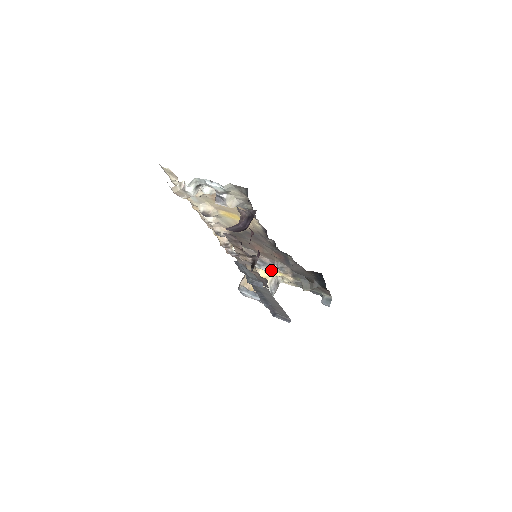
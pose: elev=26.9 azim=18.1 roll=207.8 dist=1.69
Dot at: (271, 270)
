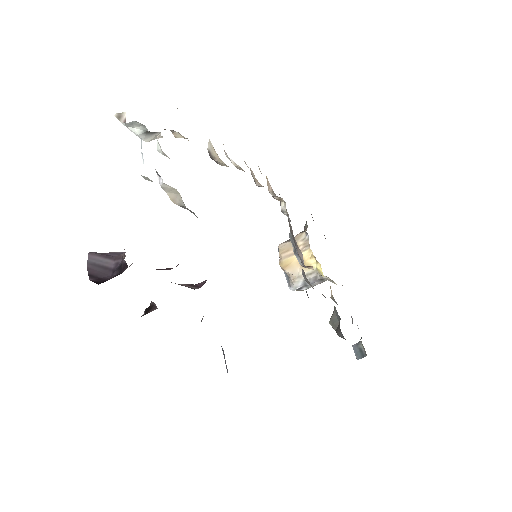
Dot at: occluded
